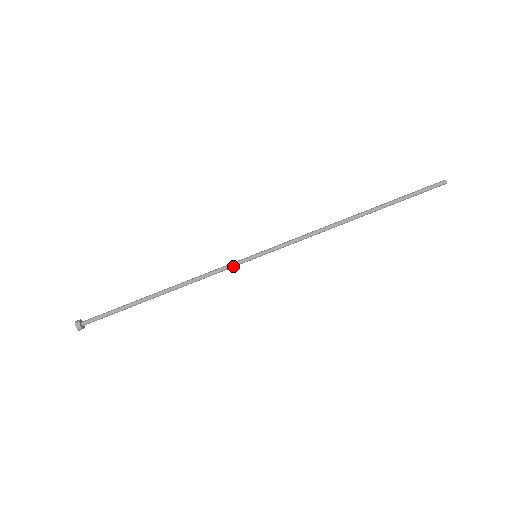
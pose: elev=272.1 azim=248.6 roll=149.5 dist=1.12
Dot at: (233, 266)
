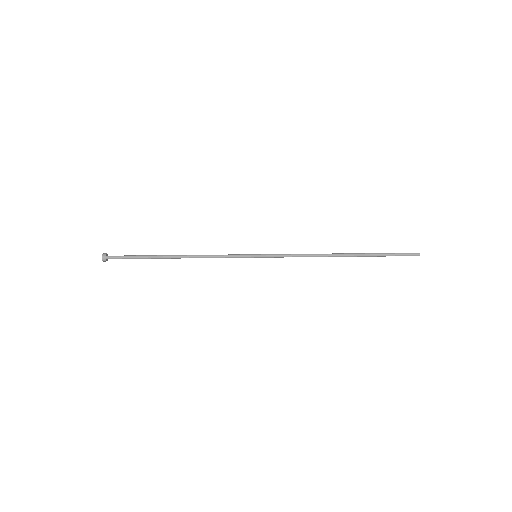
Dot at: (236, 255)
